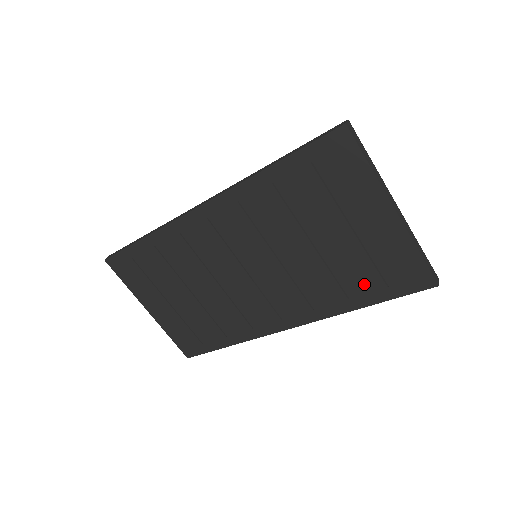
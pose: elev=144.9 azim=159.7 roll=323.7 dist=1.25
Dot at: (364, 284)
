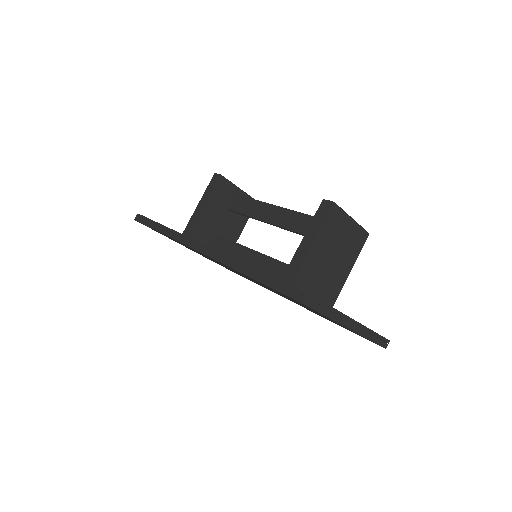
Dot at: occluded
